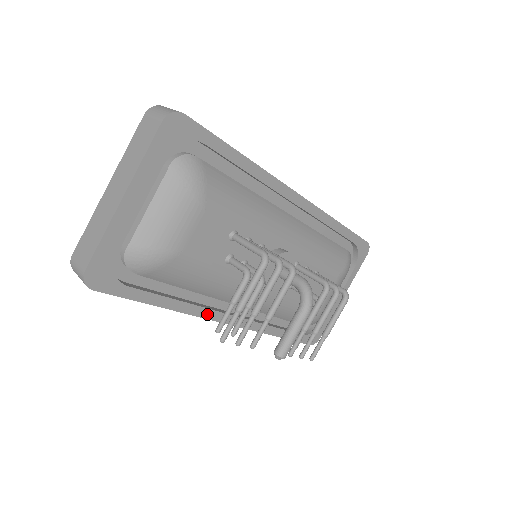
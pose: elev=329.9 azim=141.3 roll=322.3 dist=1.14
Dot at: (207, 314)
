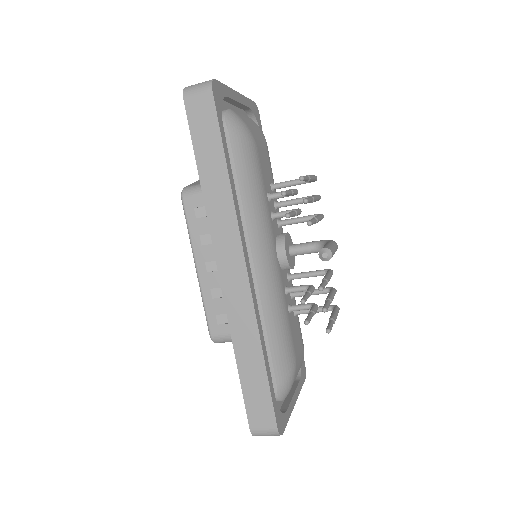
Dot at: (240, 229)
